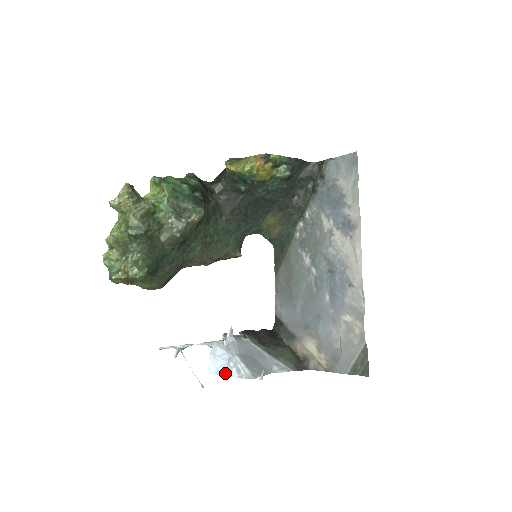
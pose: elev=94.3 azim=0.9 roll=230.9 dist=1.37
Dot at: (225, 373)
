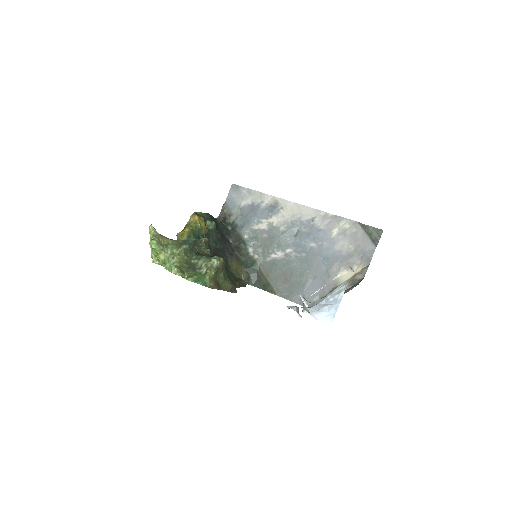
Dot at: (336, 305)
